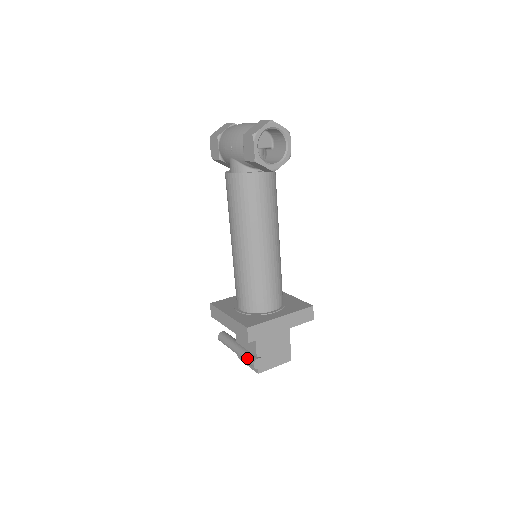
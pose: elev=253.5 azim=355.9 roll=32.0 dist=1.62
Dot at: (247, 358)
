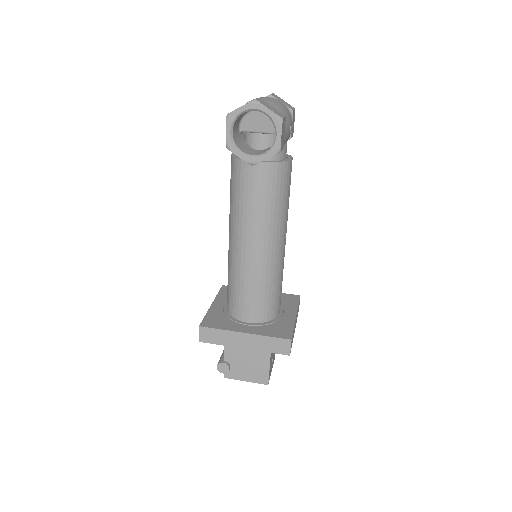
Dot at: occluded
